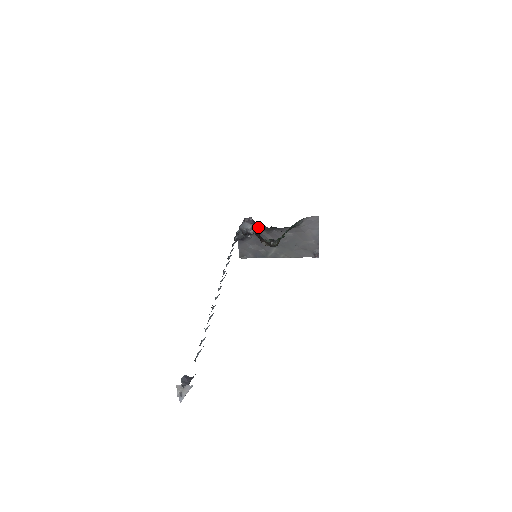
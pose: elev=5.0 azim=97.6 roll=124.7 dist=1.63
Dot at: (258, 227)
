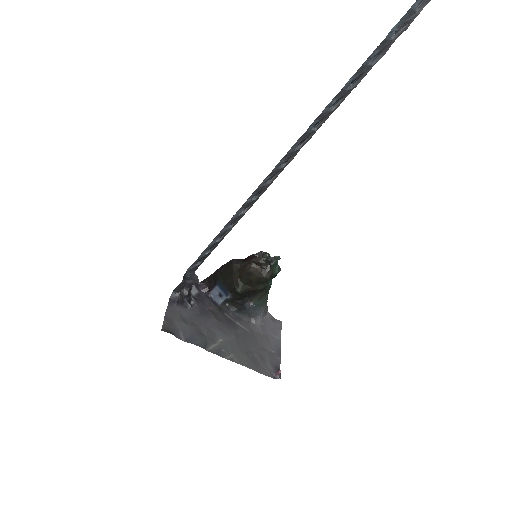
Dot at: (204, 298)
